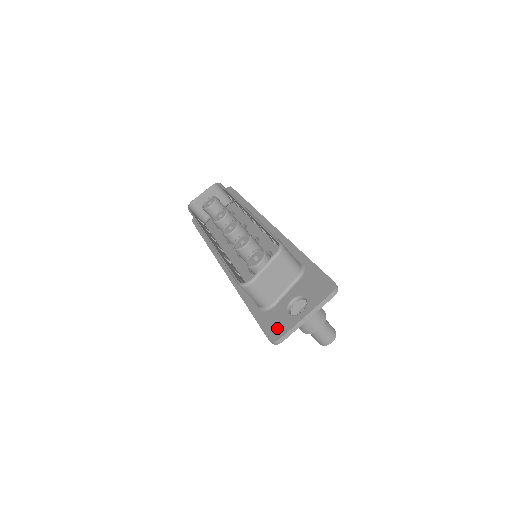
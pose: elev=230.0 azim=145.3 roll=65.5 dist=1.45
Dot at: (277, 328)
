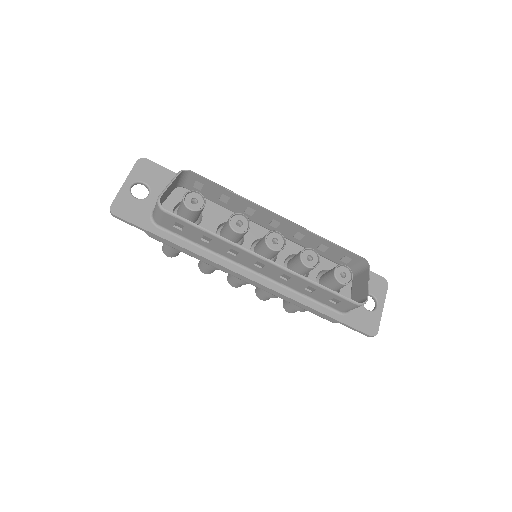
Dot at: (370, 325)
